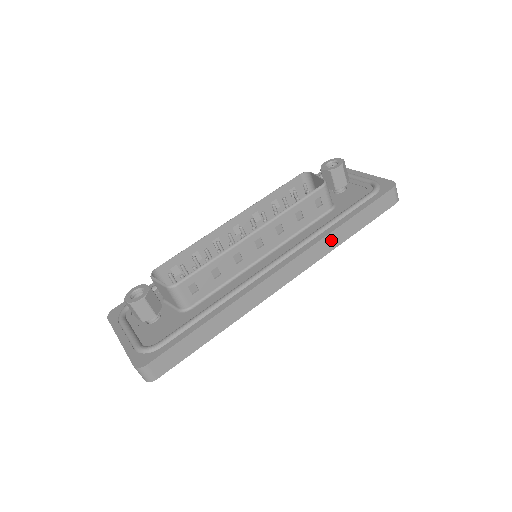
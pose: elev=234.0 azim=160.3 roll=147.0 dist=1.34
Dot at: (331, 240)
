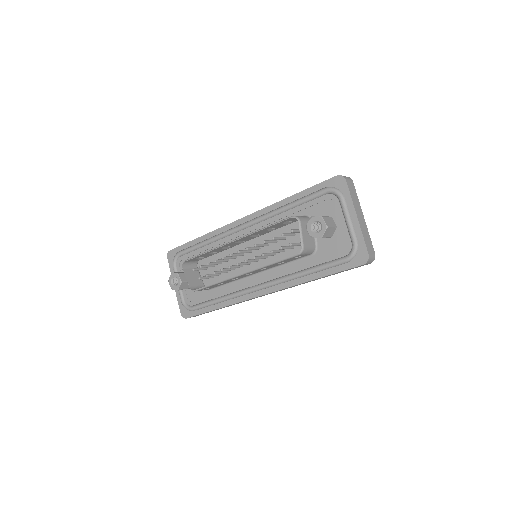
Dot at: (302, 283)
